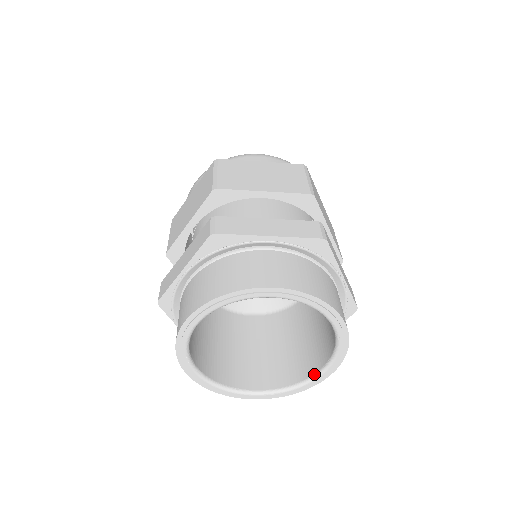
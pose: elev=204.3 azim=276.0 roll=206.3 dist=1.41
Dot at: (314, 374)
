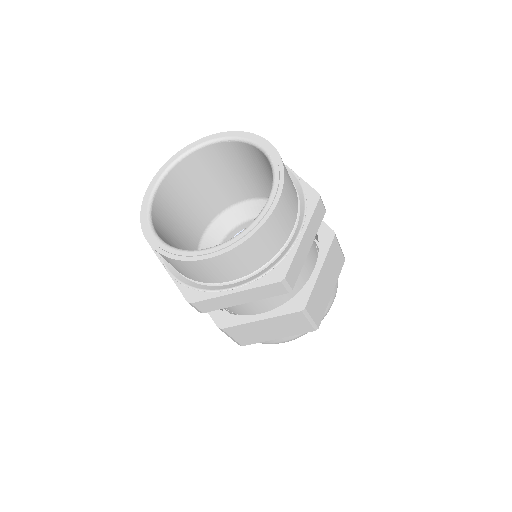
Dot at: (264, 207)
